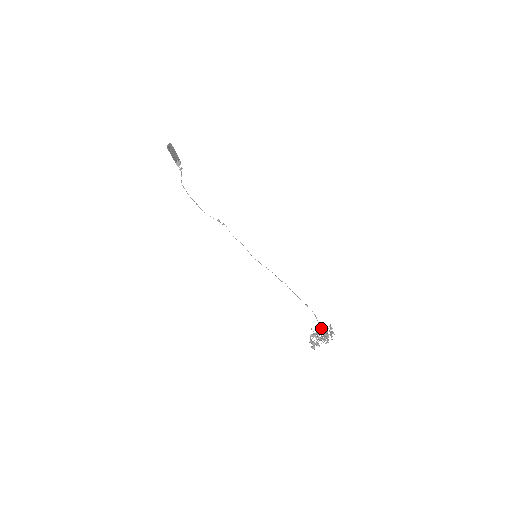
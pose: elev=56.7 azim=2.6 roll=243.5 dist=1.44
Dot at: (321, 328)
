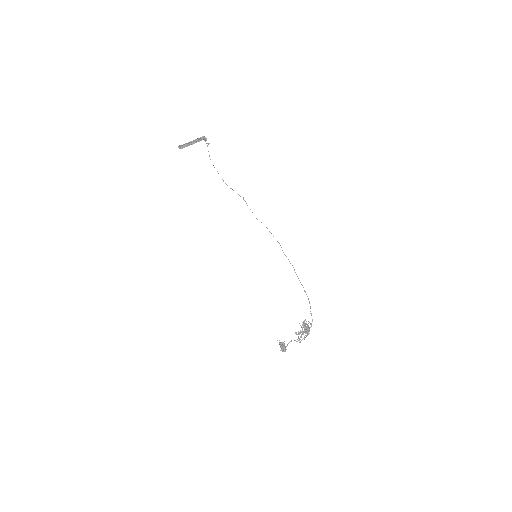
Dot at: (280, 344)
